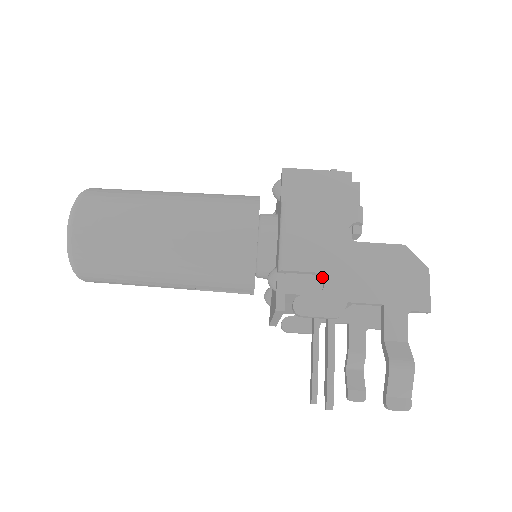
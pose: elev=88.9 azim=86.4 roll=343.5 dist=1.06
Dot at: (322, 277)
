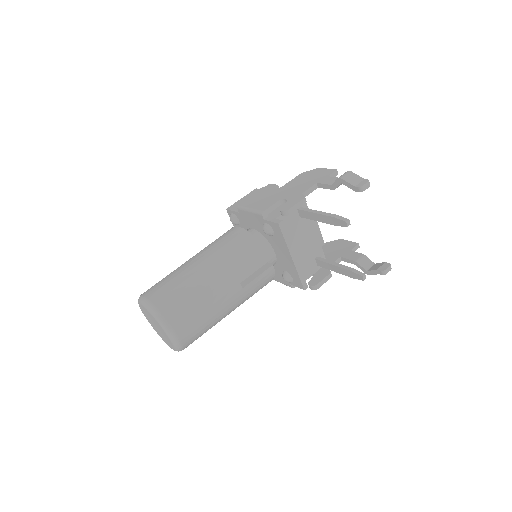
Dot at: (282, 201)
